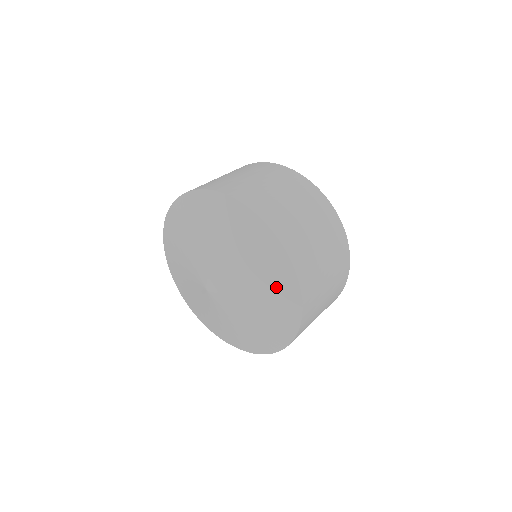
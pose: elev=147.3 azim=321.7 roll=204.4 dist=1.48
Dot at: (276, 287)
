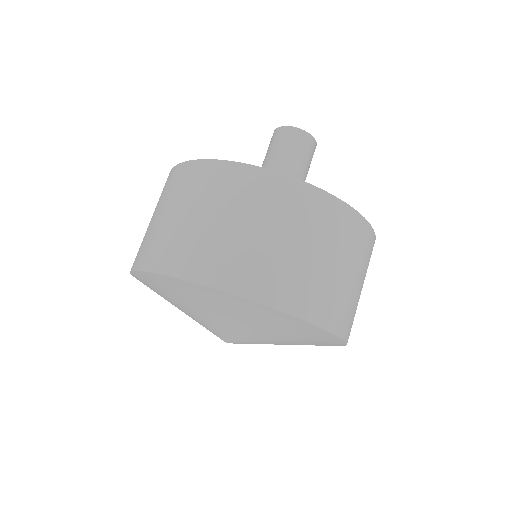
Dot at: occluded
